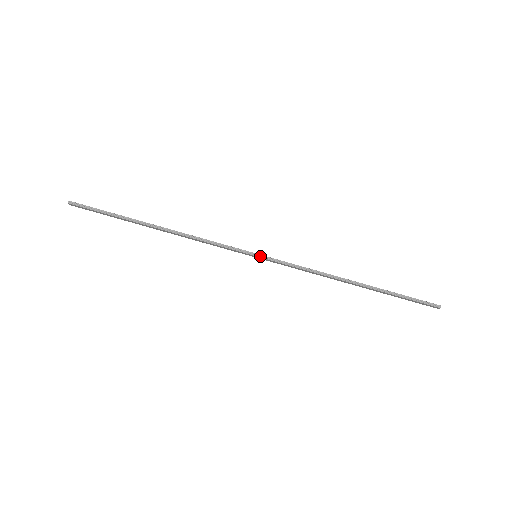
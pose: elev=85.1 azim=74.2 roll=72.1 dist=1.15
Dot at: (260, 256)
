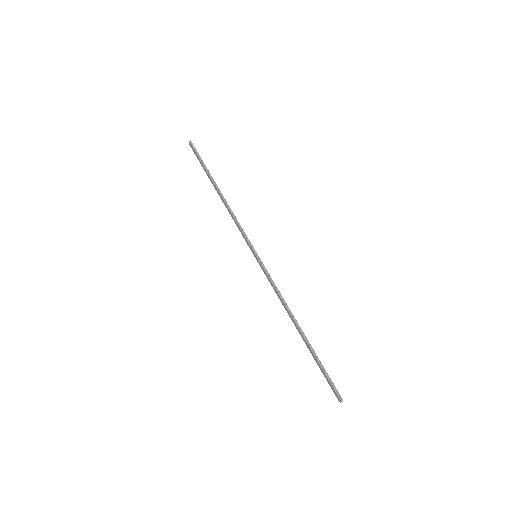
Dot at: (258, 257)
